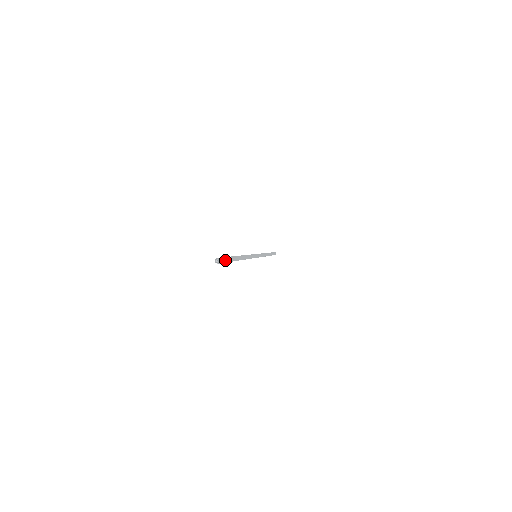
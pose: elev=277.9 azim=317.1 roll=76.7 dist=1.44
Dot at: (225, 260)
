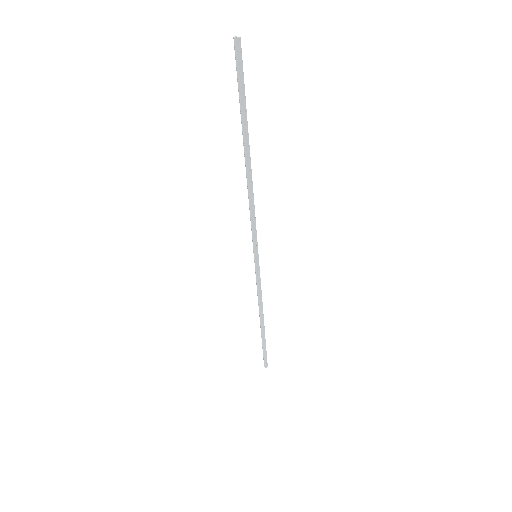
Dot at: (241, 77)
